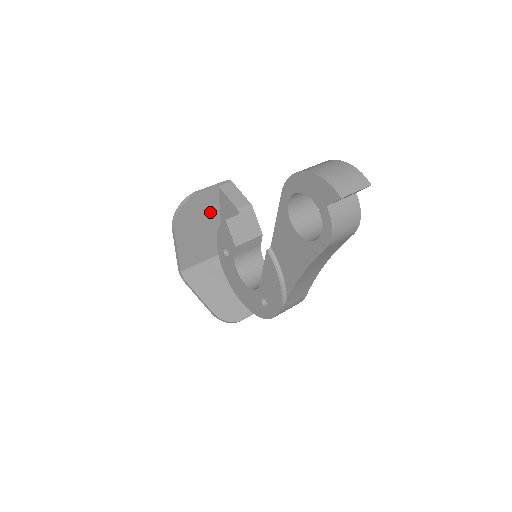
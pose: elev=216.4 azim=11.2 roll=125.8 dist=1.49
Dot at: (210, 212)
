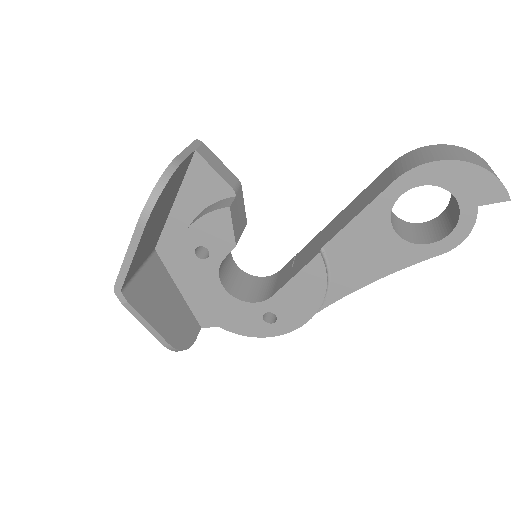
Dot at: (174, 190)
